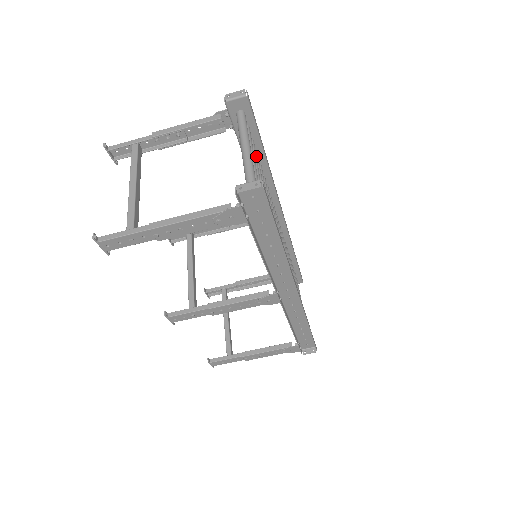
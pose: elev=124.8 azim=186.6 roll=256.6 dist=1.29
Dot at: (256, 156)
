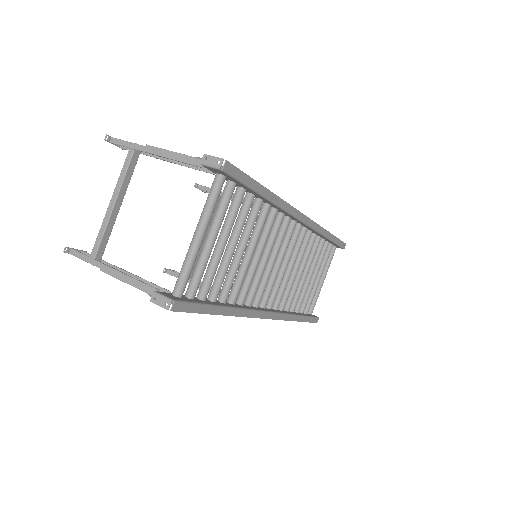
Dot at: (236, 214)
